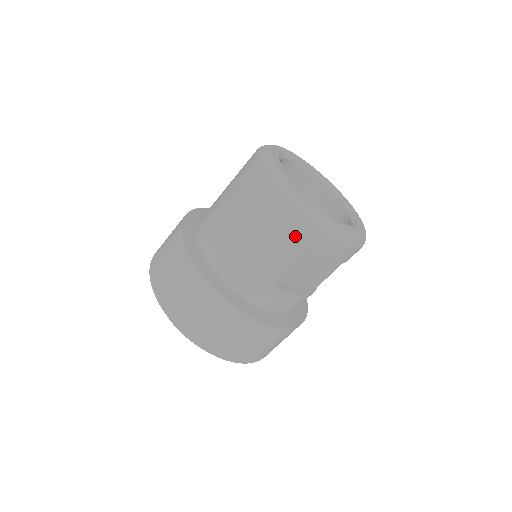
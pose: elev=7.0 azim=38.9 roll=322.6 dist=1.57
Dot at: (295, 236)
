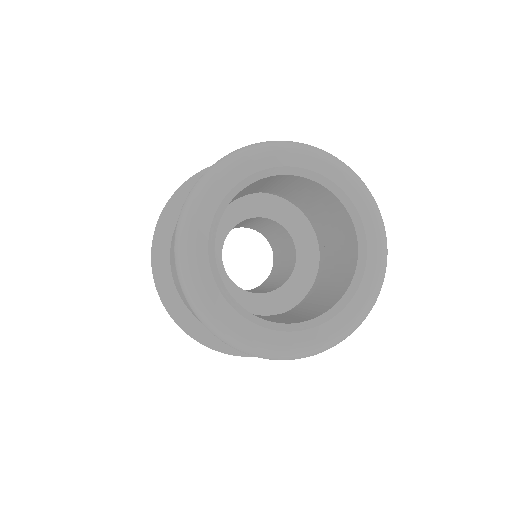
Dot at: occluded
